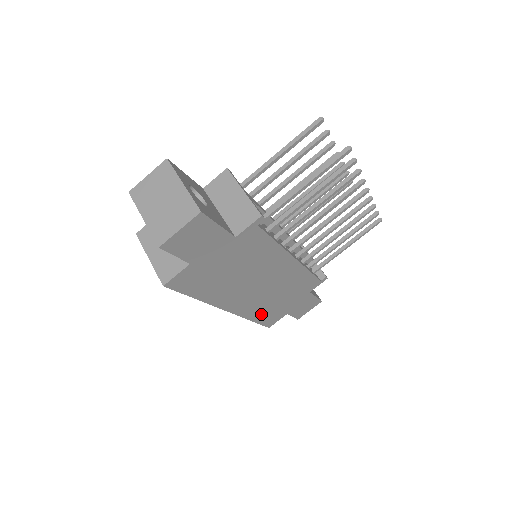
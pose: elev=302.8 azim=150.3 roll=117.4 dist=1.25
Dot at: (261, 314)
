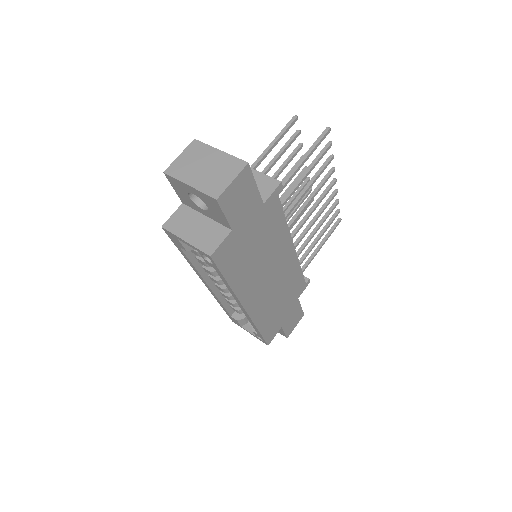
Dot at: (265, 322)
